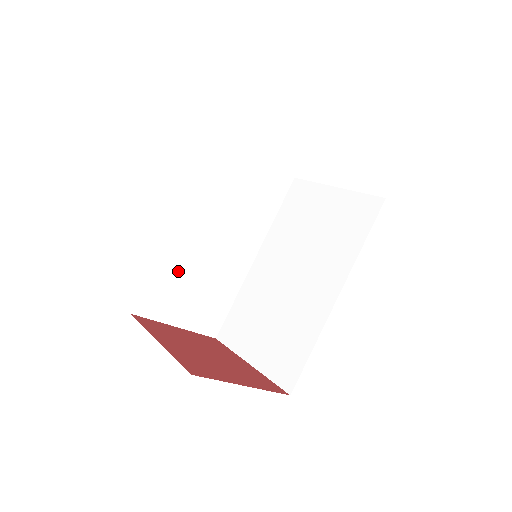
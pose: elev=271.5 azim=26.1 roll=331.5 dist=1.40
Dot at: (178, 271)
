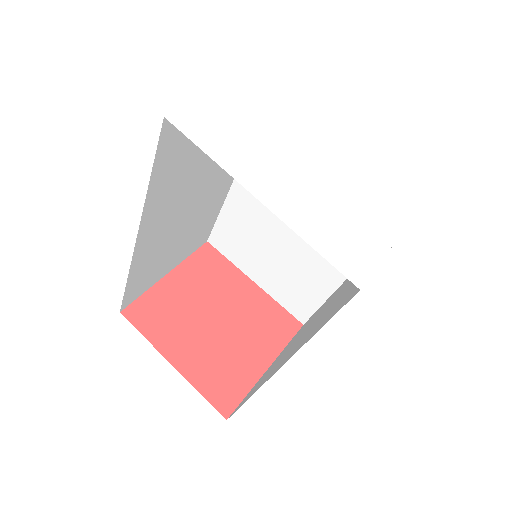
Dot at: (154, 257)
